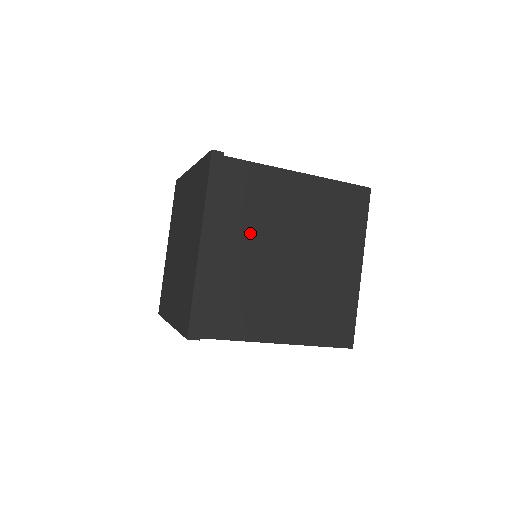
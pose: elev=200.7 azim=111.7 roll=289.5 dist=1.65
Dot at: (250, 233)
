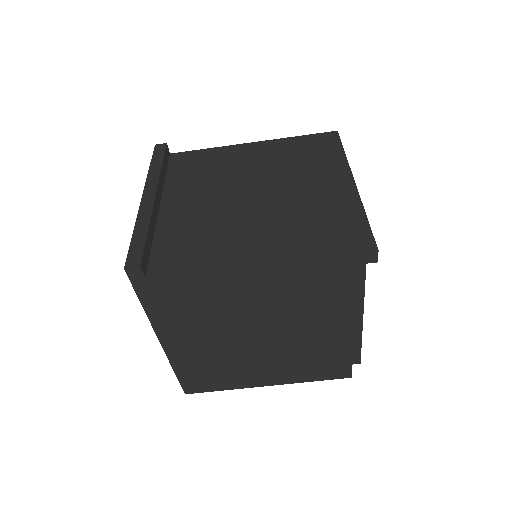
Dot at: (204, 188)
